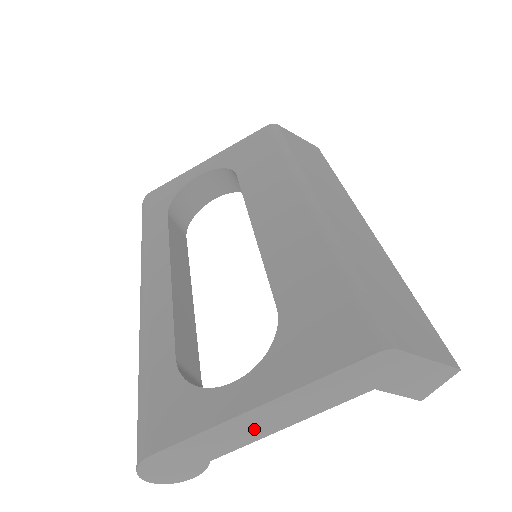
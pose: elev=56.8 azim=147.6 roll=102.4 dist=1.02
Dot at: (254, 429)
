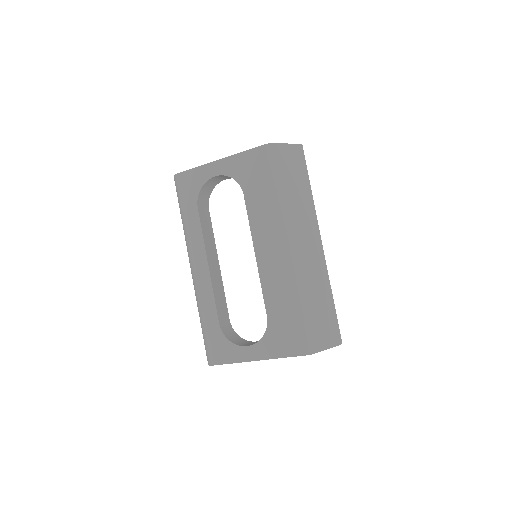
Dot at: occluded
